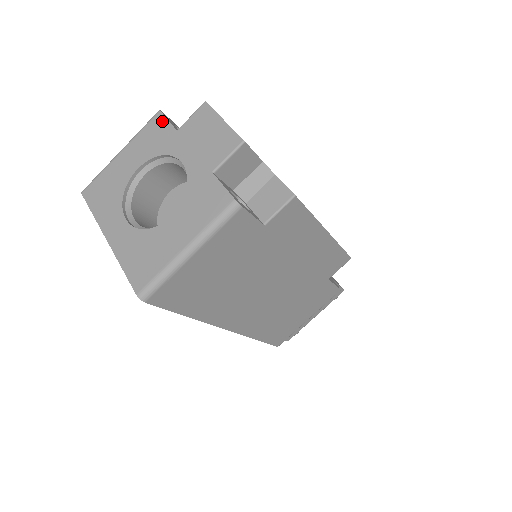
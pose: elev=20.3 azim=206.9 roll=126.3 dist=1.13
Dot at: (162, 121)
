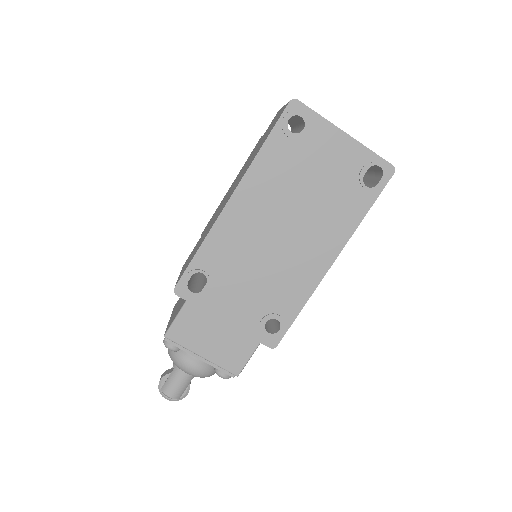
Dot at: occluded
